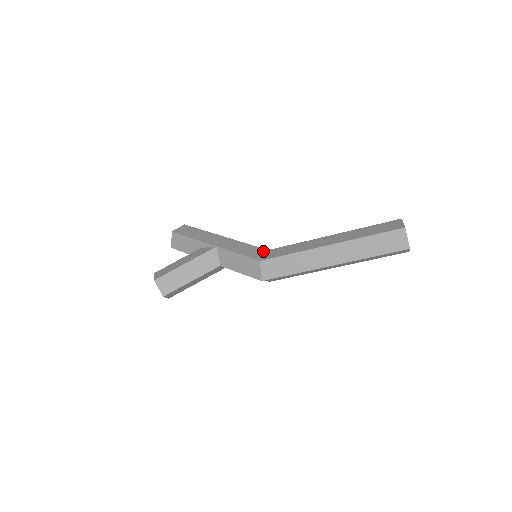
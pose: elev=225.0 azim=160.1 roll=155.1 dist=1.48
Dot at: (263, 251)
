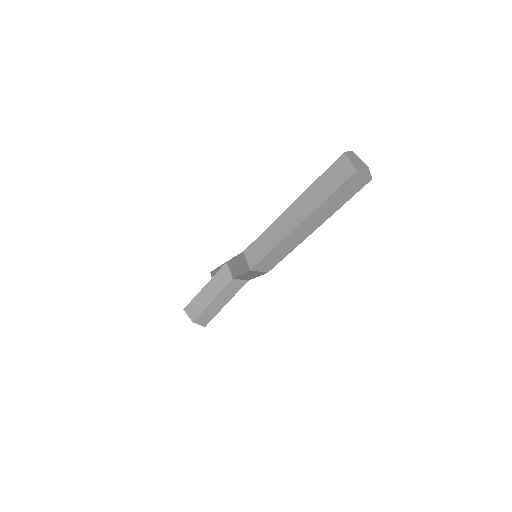
Dot at: occluded
